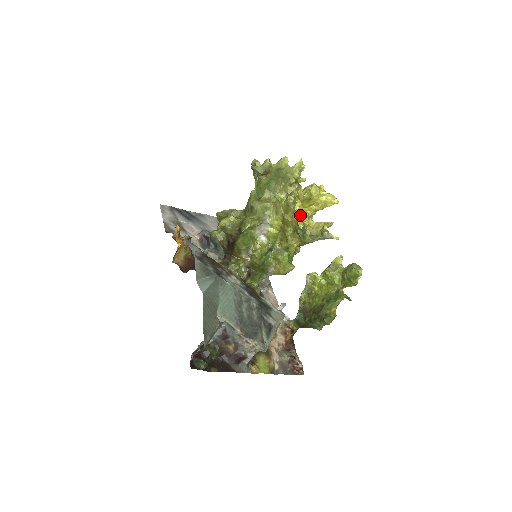
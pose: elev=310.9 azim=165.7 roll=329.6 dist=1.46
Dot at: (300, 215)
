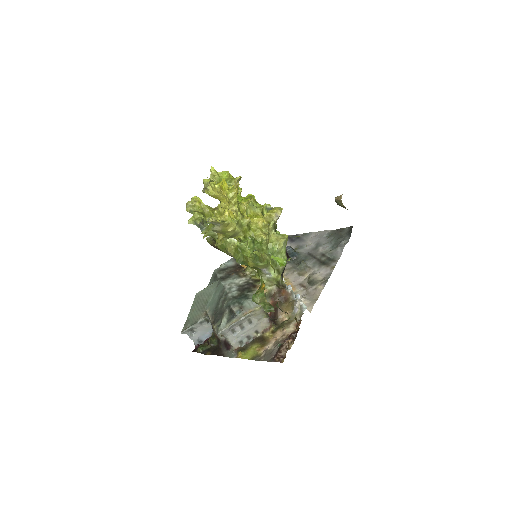
Dot at: (194, 213)
